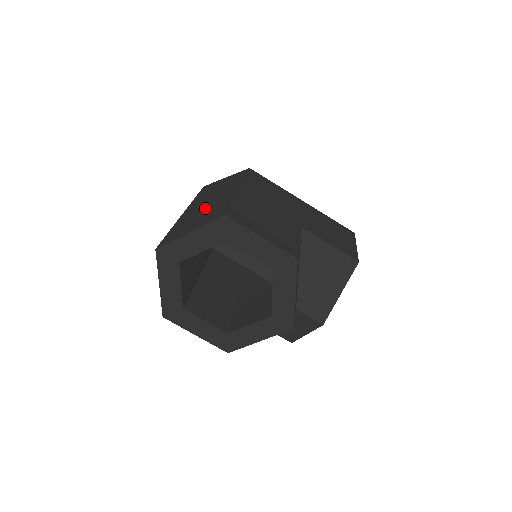
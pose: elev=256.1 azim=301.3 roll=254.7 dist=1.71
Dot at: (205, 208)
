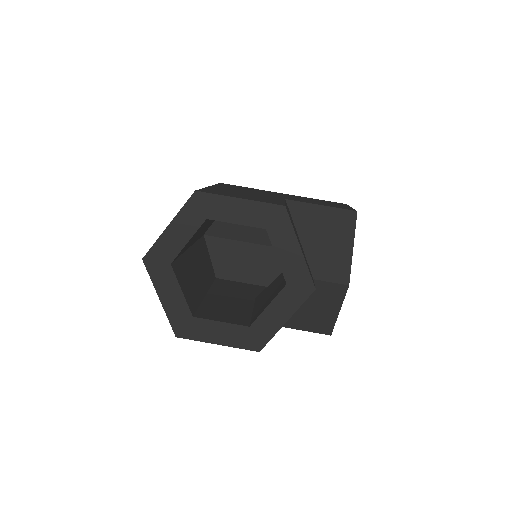
Dot at: occluded
